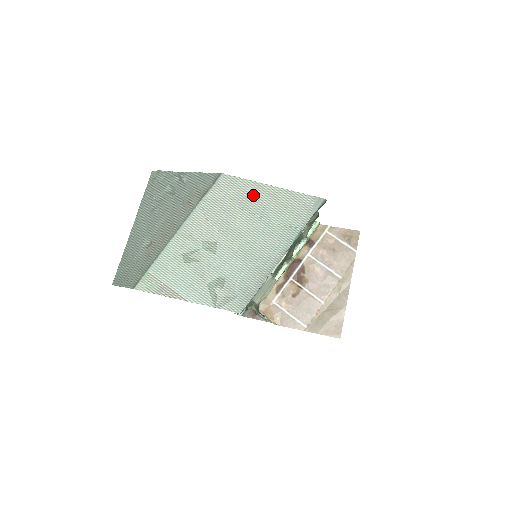
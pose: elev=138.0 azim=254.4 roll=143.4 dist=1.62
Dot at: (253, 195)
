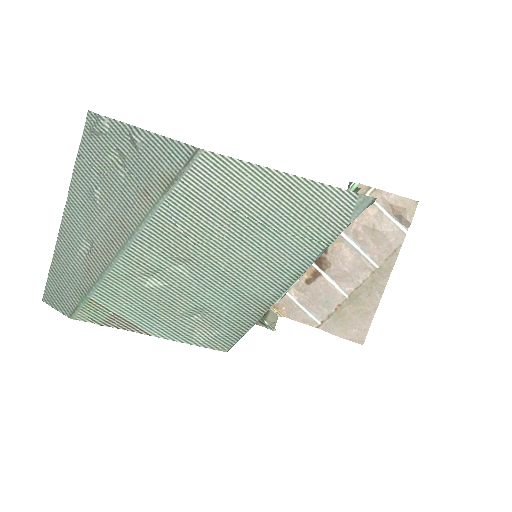
Dot at: (253, 188)
